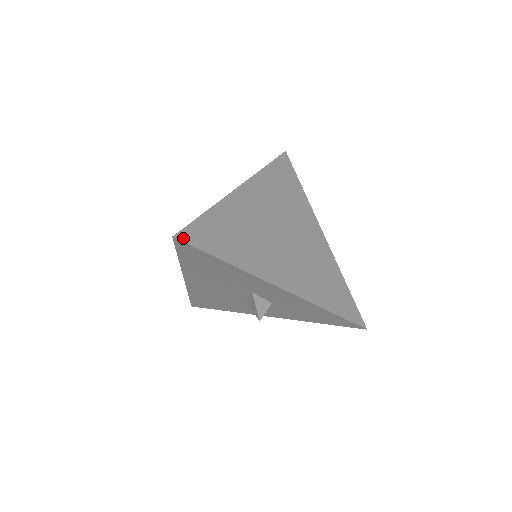
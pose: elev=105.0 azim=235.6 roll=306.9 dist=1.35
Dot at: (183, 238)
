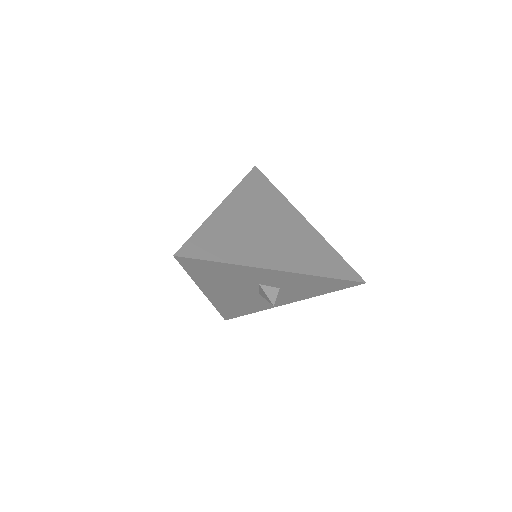
Dot at: (182, 254)
